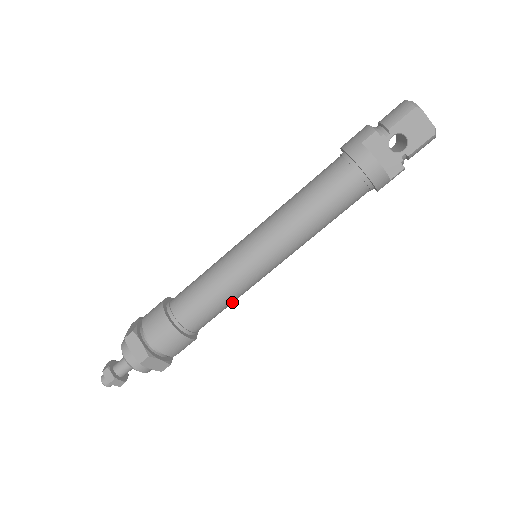
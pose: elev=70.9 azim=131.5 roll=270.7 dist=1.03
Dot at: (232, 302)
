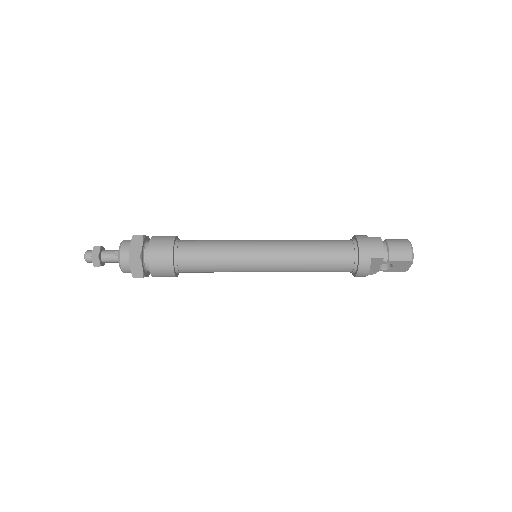
Dot at: occluded
